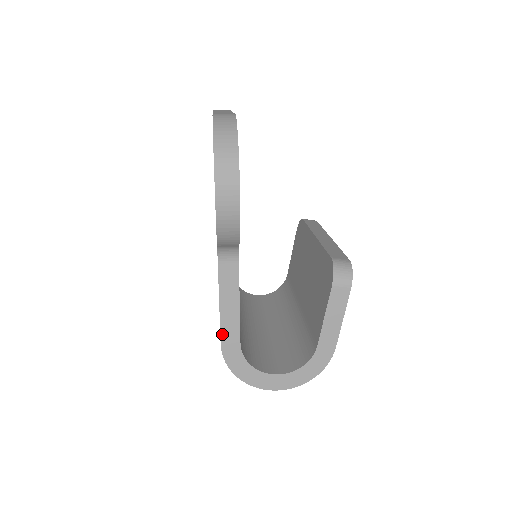
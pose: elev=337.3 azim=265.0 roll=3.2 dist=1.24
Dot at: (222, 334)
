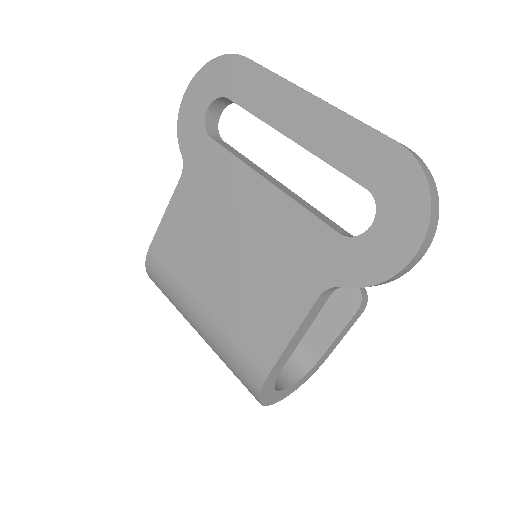
Dot at: (276, 365)
